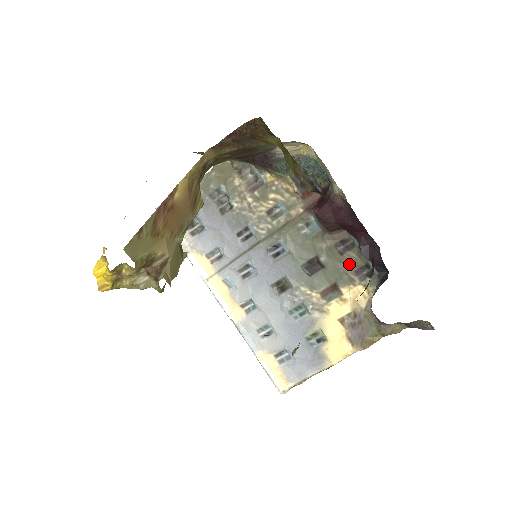
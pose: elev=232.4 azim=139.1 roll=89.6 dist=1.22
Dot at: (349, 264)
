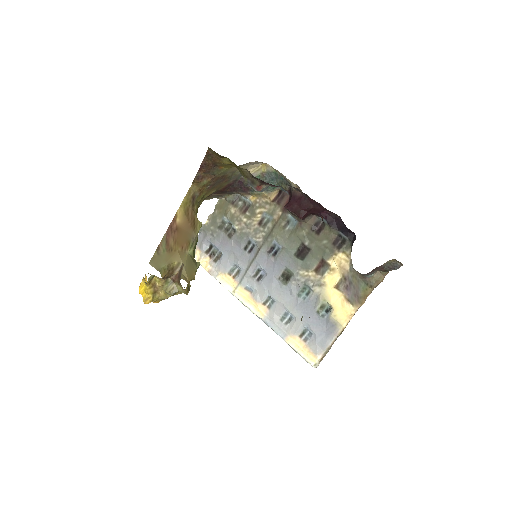
Dot at: (326, 240)
